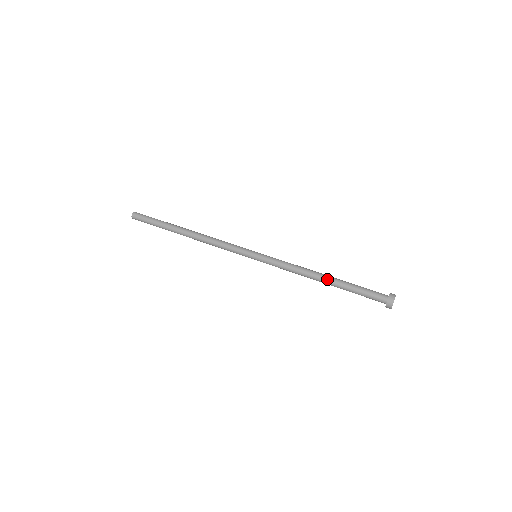
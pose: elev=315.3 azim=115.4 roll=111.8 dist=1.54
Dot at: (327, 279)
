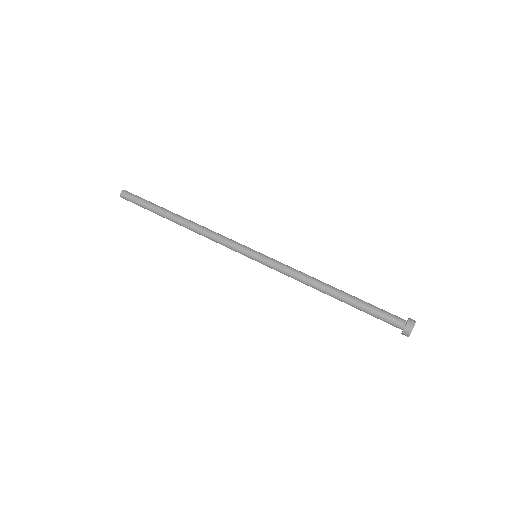
Dot at: (335, 294)
